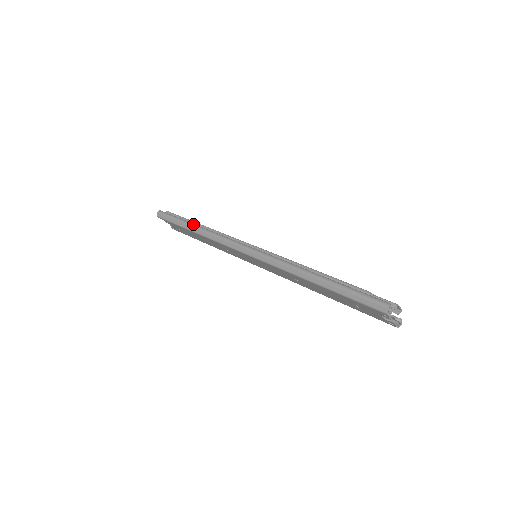
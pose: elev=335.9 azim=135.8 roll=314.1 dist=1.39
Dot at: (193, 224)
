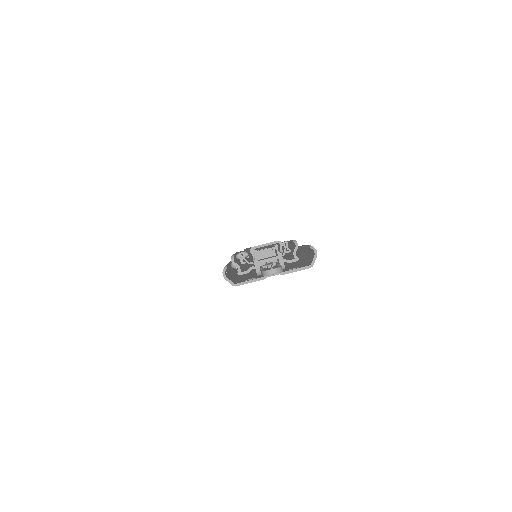
Dot at: occluded
